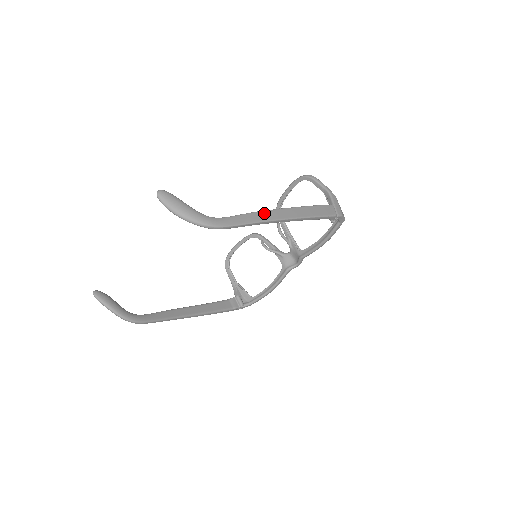
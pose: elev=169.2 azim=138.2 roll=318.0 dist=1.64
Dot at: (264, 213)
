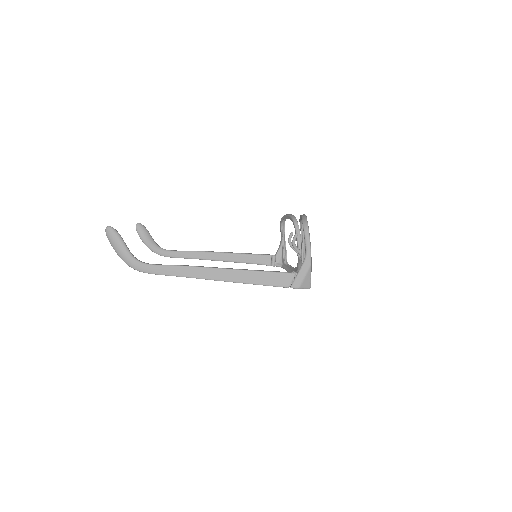
Dot at: (193, 269)
